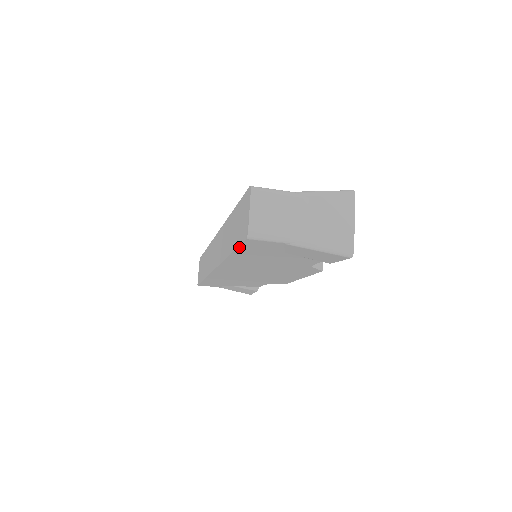
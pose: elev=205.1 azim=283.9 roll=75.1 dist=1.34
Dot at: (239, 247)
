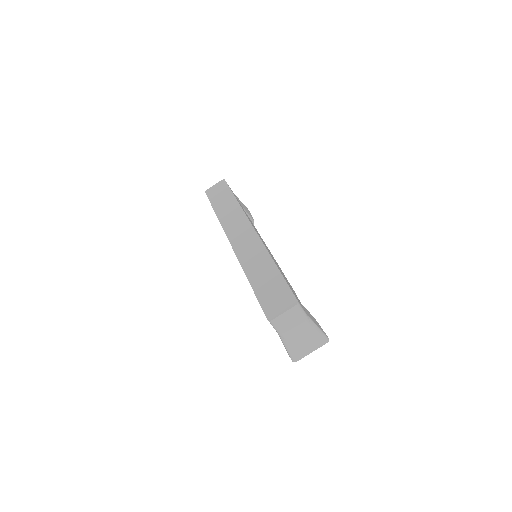
Dot at: (259, 302)
